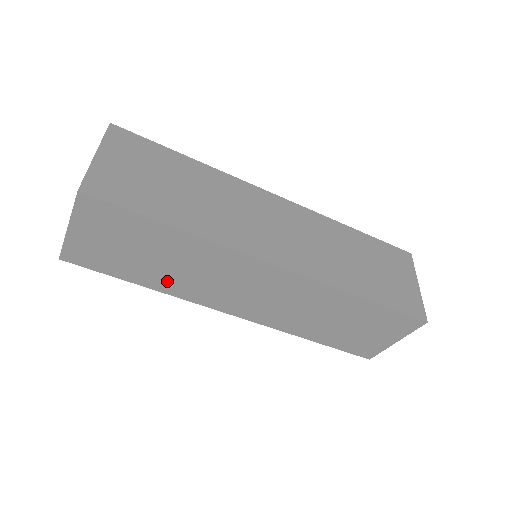
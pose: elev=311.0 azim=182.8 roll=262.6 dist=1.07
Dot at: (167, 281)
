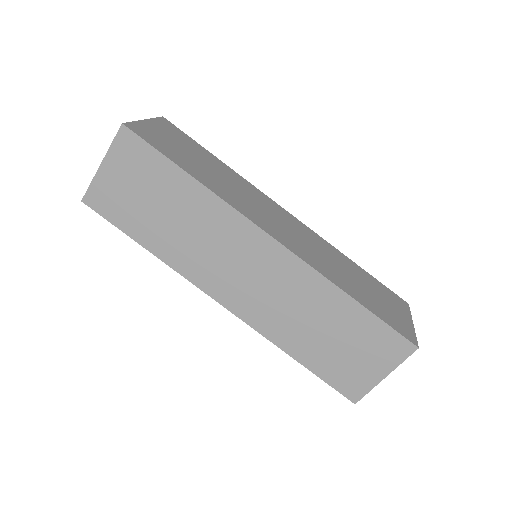
Dot at: (168, 244)
